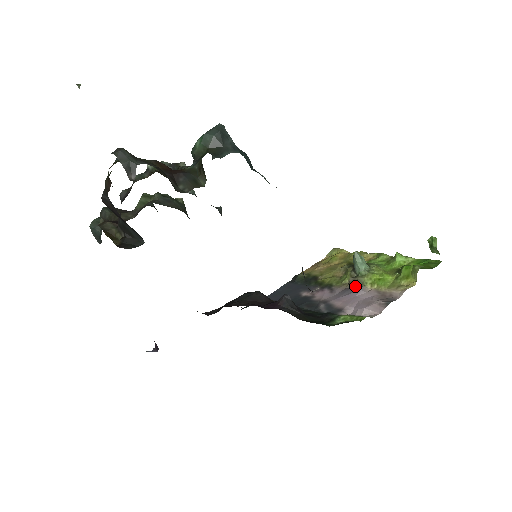
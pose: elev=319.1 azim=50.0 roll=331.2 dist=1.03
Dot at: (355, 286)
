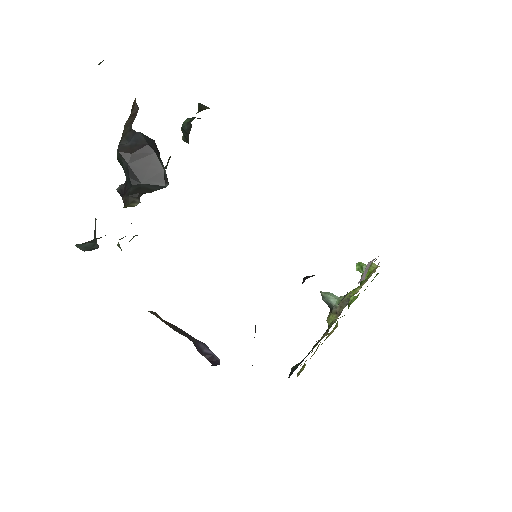
Dot at: (345, 305)
